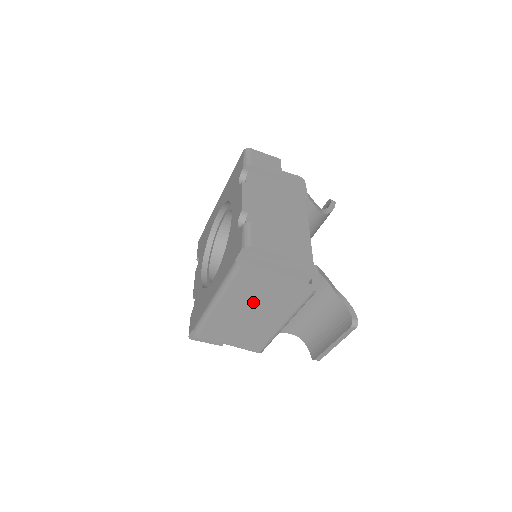
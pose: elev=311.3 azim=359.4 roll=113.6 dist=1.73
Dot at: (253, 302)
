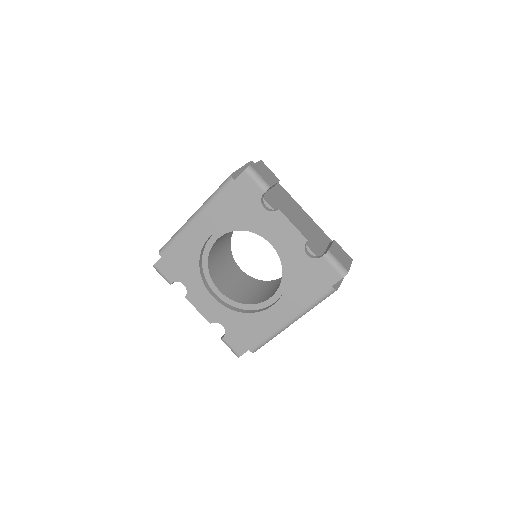
Dot at: occluded
